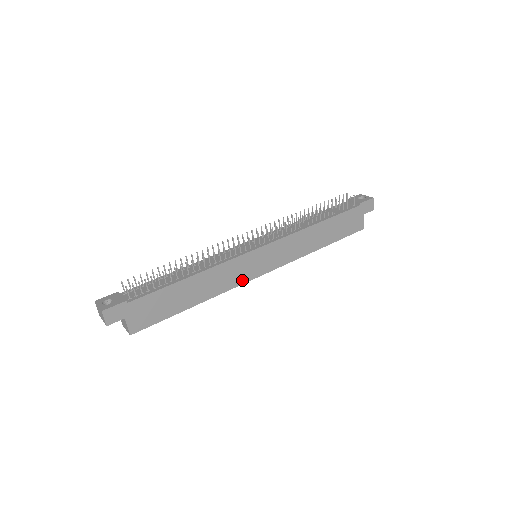
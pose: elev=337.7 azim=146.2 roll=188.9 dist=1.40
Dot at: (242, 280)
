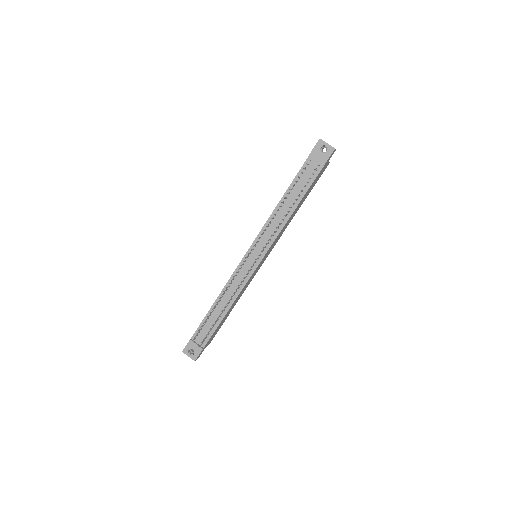
Dot at: (254, 275)
